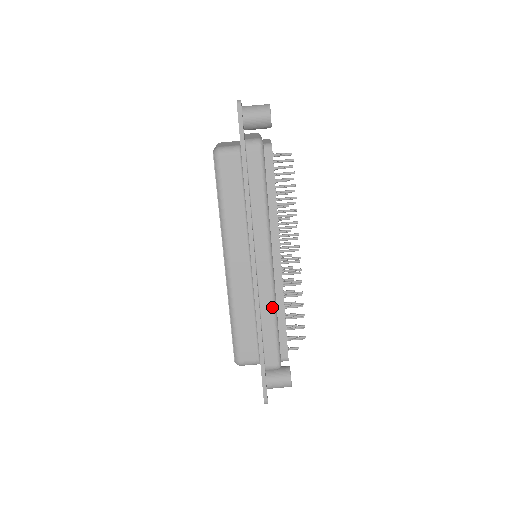
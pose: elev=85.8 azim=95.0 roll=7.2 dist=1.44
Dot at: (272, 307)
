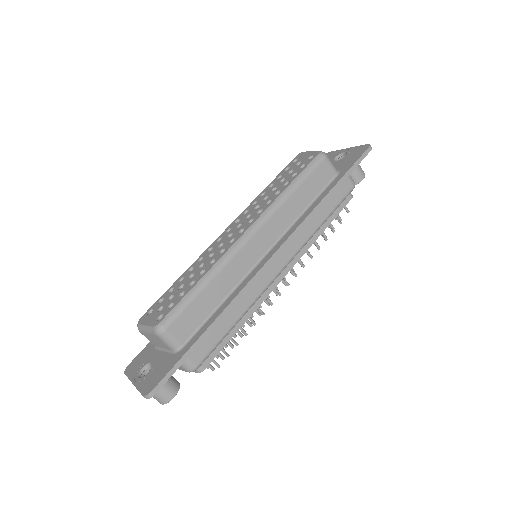
Dot at: (247, 308)
